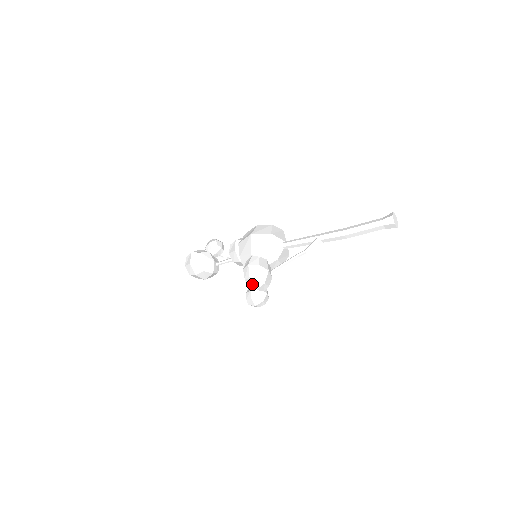
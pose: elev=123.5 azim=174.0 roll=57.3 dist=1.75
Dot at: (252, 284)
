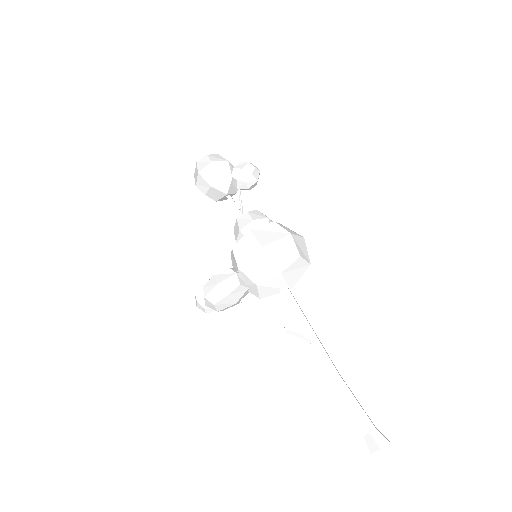
Dot at: (205, 300)
